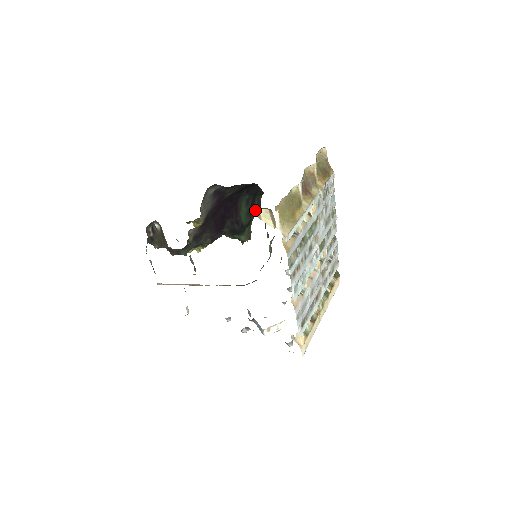
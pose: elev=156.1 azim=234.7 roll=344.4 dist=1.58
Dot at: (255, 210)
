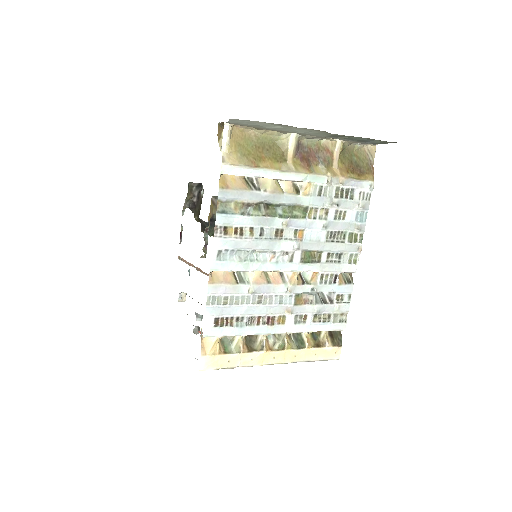
Dot at: (219, 129)
